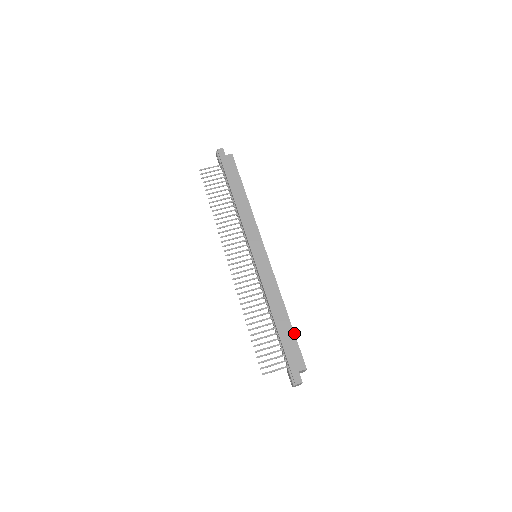
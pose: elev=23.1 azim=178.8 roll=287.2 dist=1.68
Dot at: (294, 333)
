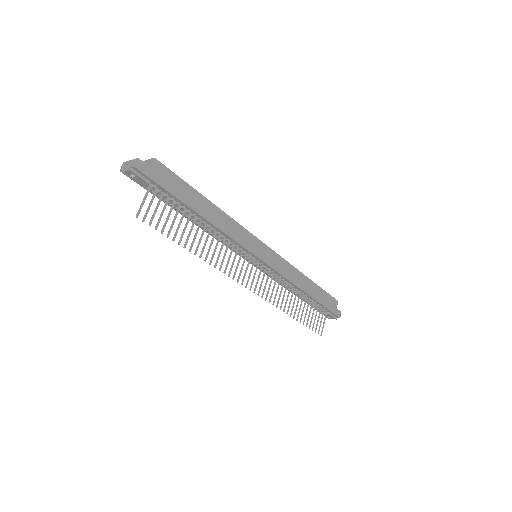
Dot at: (321, 288)
